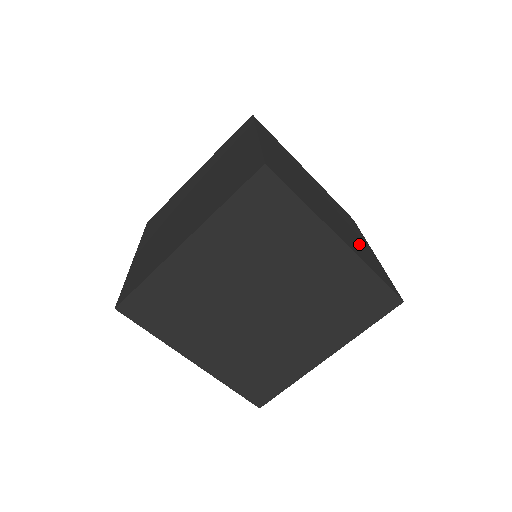
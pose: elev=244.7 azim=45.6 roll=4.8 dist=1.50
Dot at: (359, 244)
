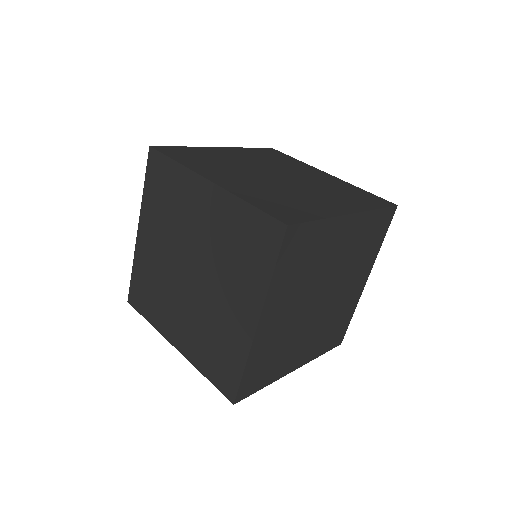
Dot at: (293, 198)
